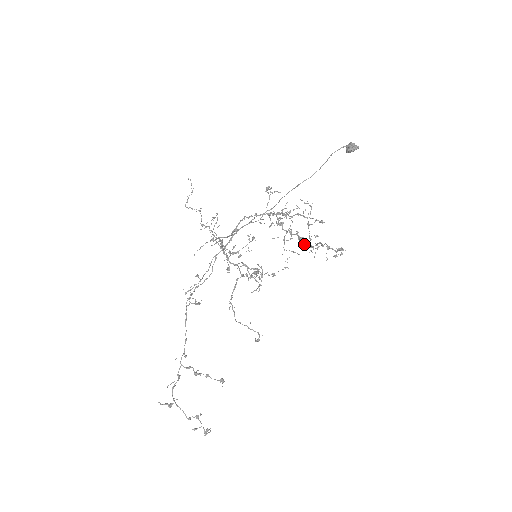
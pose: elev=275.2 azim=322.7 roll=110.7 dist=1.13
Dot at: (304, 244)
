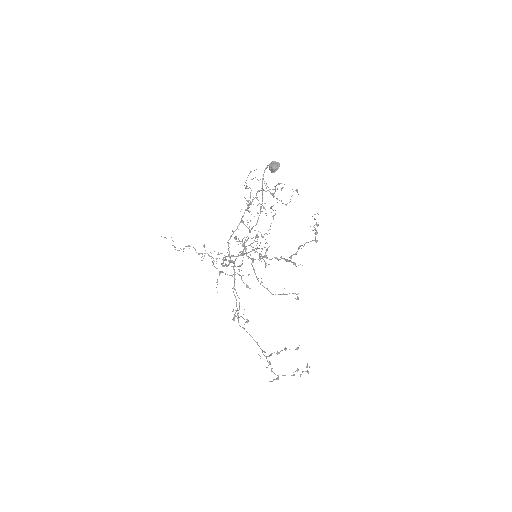
Dot at: (291, 258)
